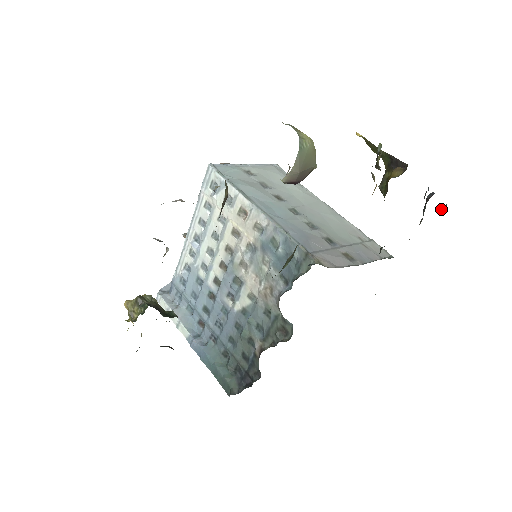
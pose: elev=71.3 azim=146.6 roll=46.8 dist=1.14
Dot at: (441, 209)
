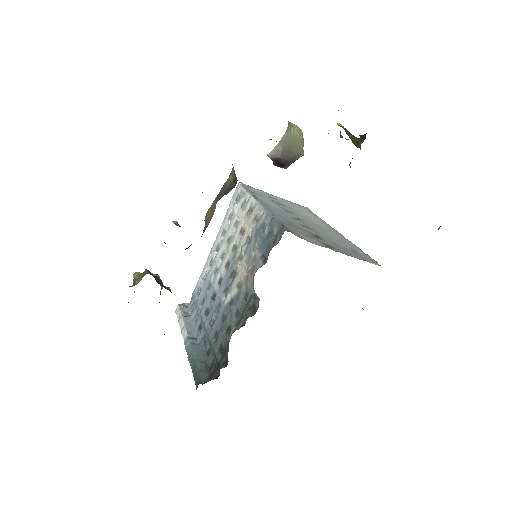
Dot at: (438, 229)
